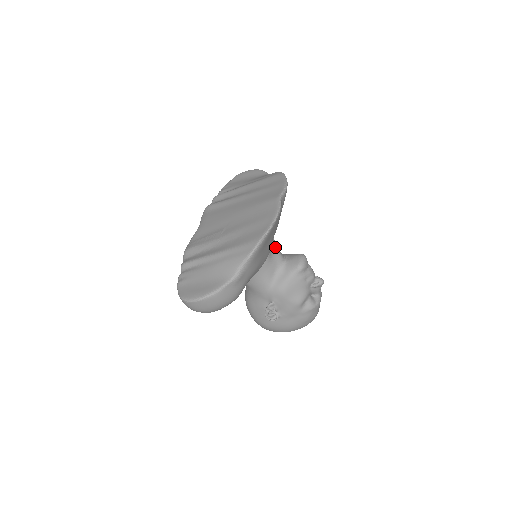
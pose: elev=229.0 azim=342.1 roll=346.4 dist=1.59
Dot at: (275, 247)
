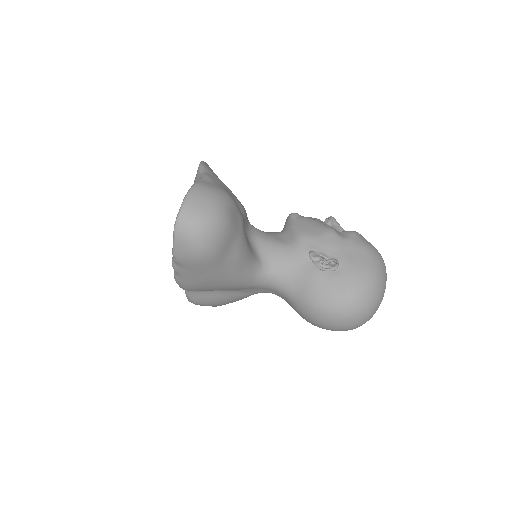
Dot at: occluded
